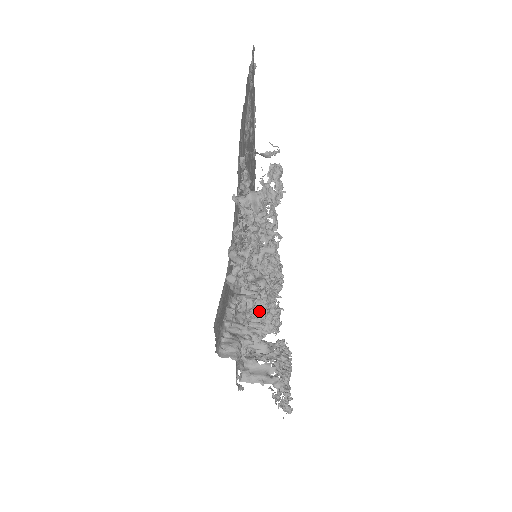
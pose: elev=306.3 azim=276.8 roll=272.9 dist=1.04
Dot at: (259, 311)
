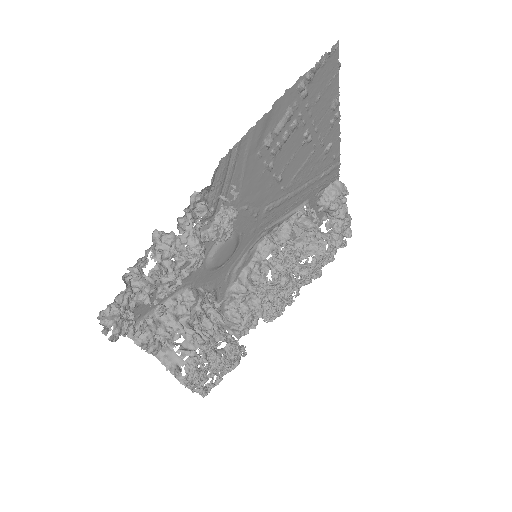
Dot at: occluded
